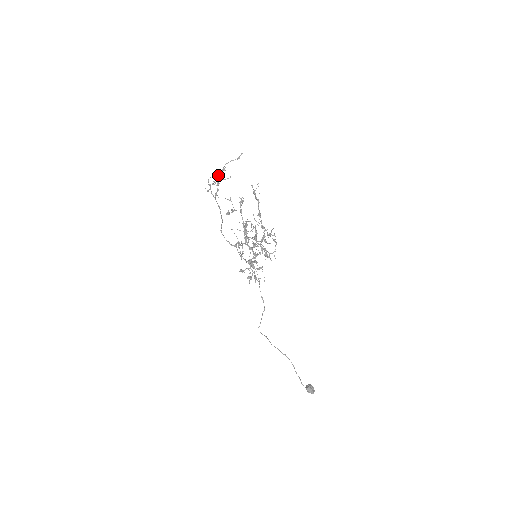
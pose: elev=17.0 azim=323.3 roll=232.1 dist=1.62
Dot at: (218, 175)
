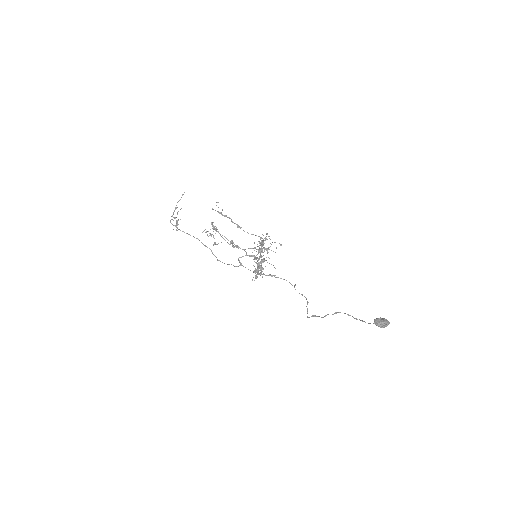
Dot at: occluded
